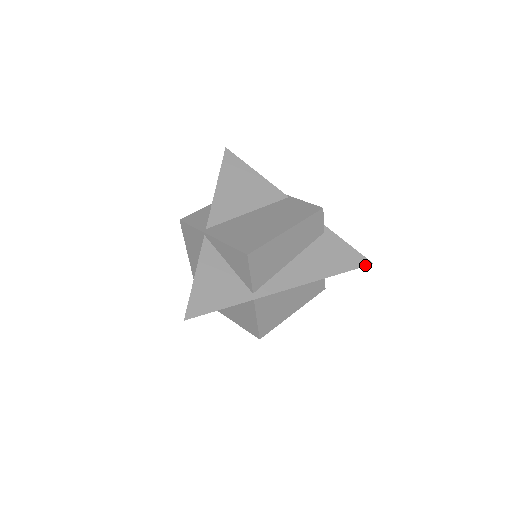
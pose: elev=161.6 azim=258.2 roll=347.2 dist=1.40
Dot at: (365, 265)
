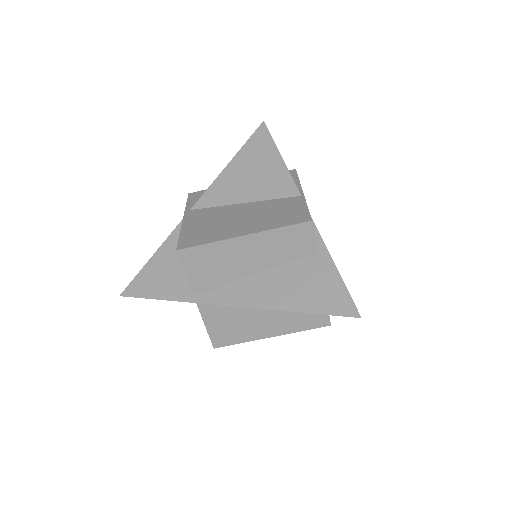
Dot at: (347, 315)
